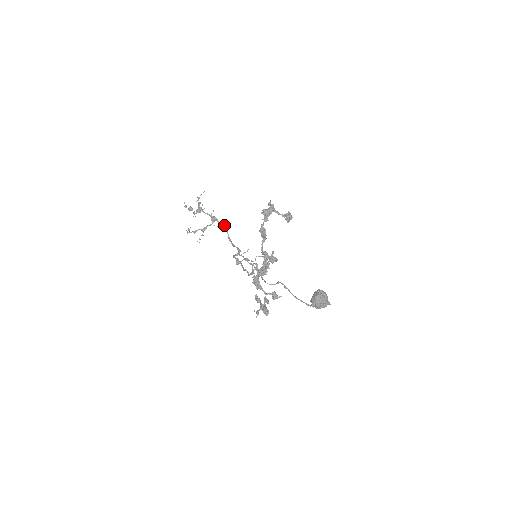
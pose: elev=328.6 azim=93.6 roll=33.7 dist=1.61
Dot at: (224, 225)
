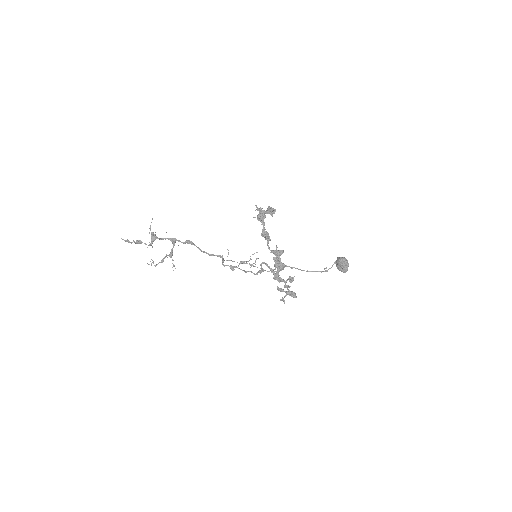
Dot at: (189, 241)
